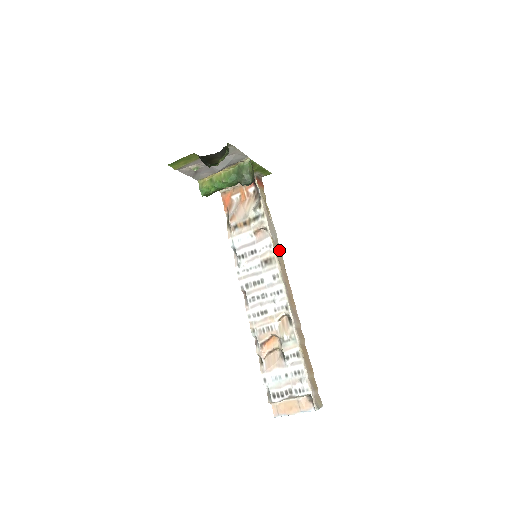
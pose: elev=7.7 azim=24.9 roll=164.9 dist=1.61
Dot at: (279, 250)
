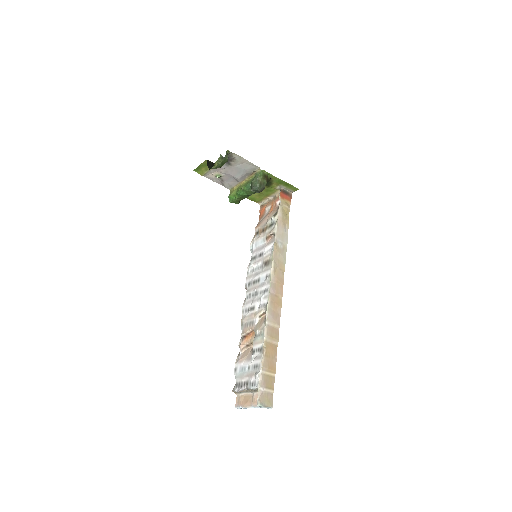
Dot at: (283, 256)
